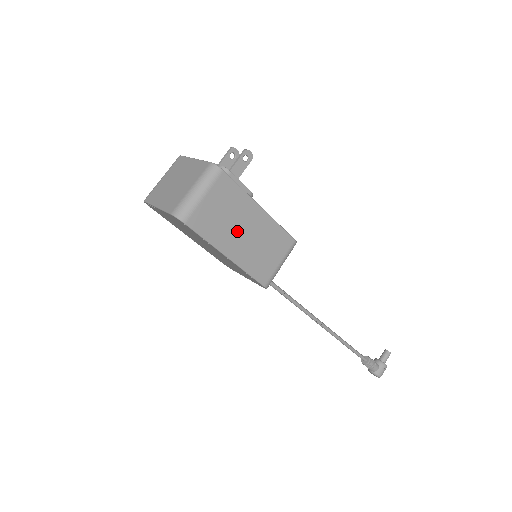
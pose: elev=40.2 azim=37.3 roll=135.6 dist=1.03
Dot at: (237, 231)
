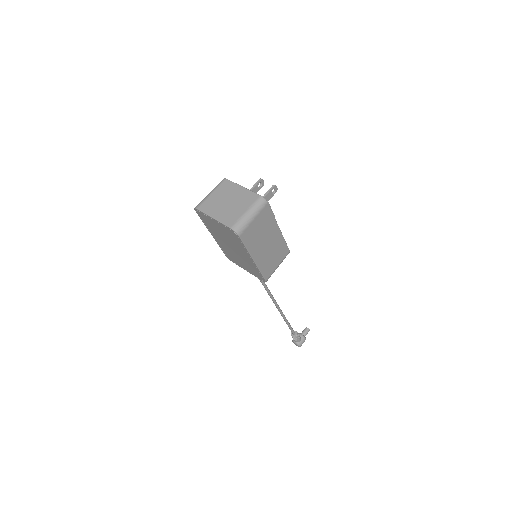
Dot at: (263, 243)
